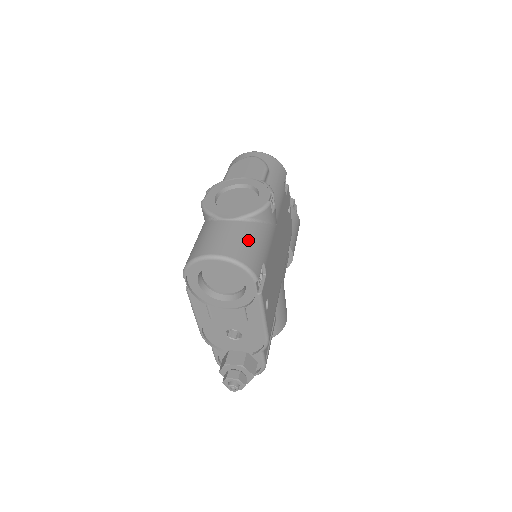
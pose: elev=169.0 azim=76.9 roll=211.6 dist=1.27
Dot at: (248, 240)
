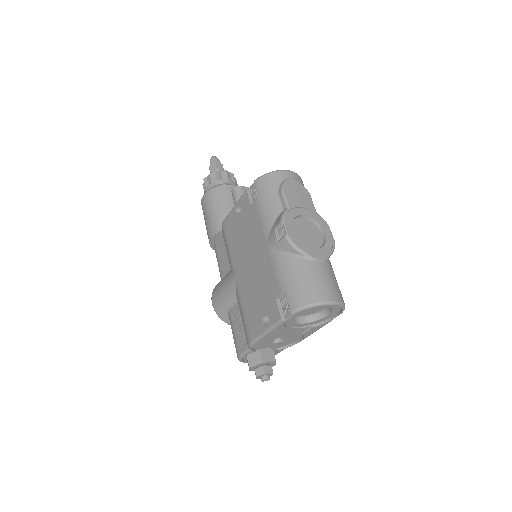
Dot at: (336, 280)
